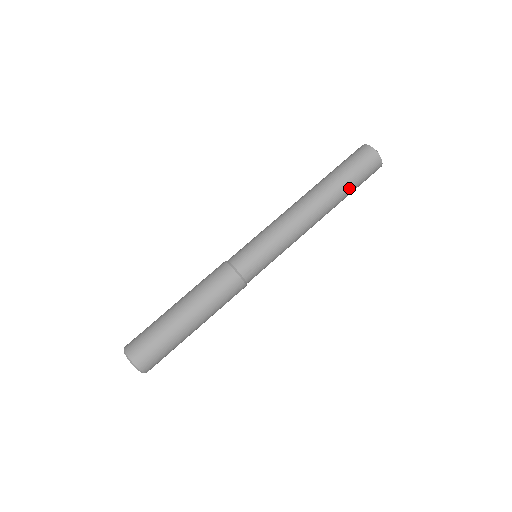
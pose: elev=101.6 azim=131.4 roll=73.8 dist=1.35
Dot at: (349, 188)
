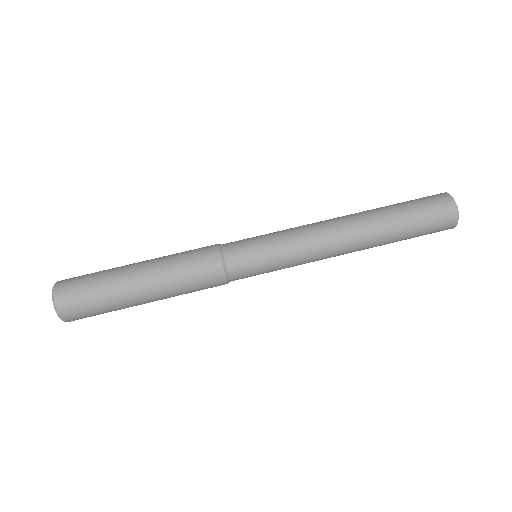
Dot at: (402, 226)
